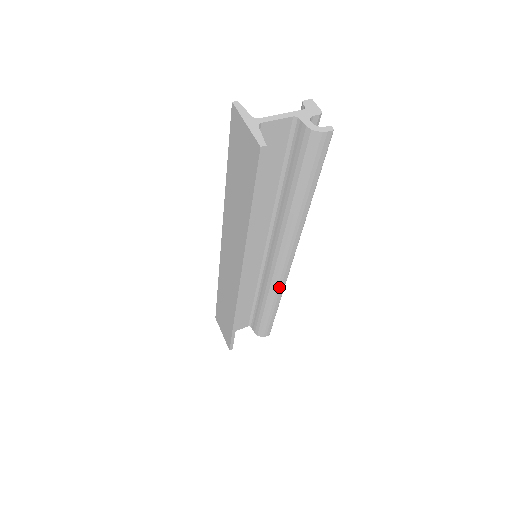
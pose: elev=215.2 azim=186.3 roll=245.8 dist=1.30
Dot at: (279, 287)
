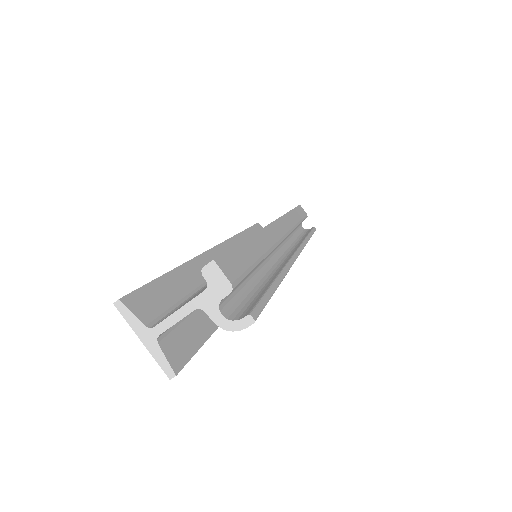
Dot at: occluded
